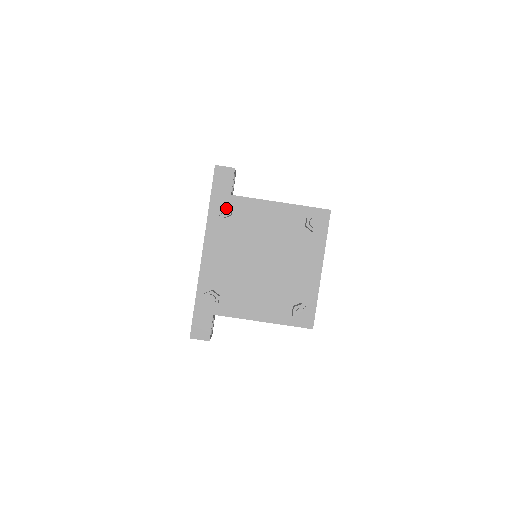
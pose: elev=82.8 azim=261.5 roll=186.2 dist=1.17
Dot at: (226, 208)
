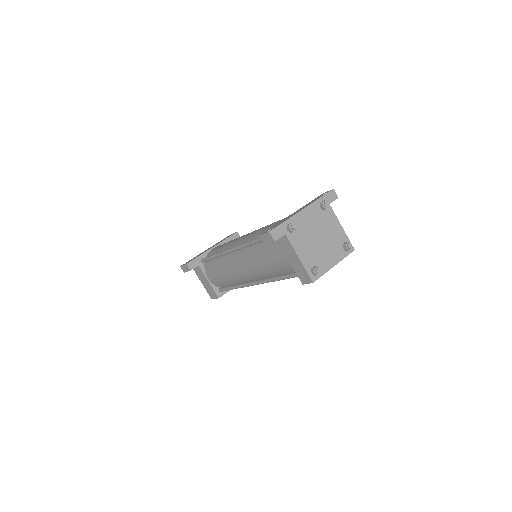
Dot at: (328, 205)
